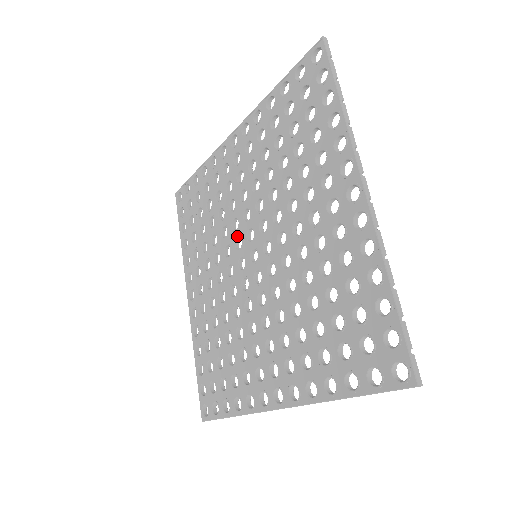
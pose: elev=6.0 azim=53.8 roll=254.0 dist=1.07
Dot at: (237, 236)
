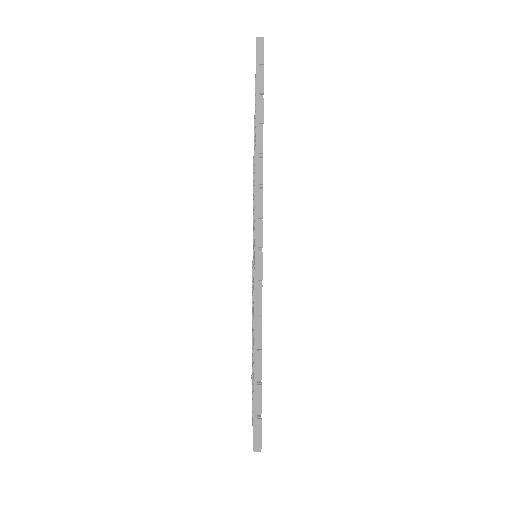
Dot at: occluded
